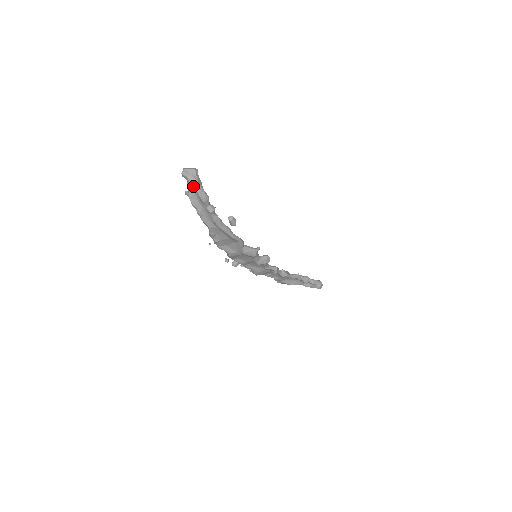
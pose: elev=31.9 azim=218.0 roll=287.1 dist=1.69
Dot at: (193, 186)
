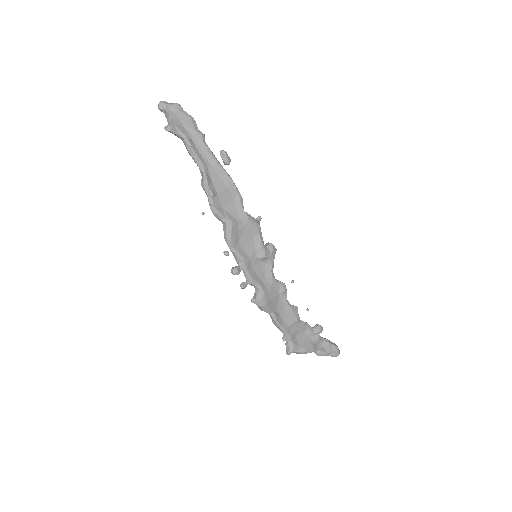
Dot at: (176, 110)
